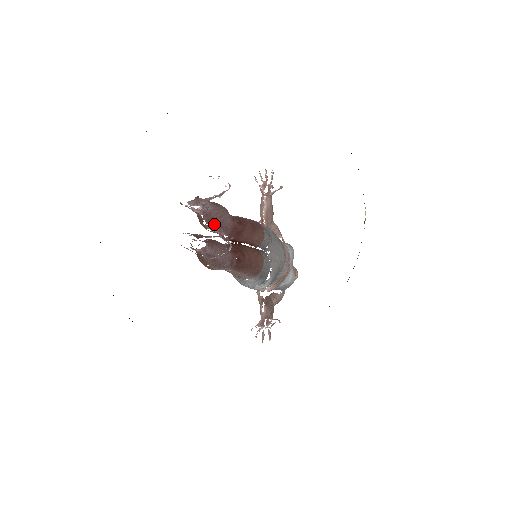
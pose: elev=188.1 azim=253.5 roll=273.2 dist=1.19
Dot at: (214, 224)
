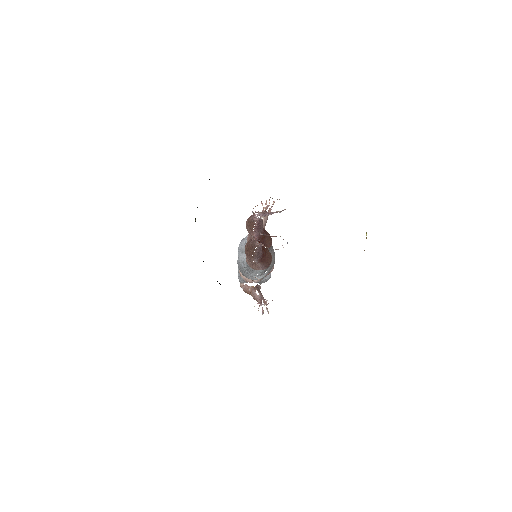
Dot at: (259, 229)
